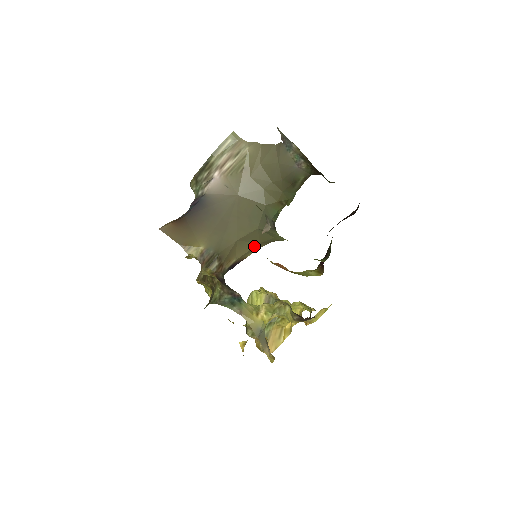
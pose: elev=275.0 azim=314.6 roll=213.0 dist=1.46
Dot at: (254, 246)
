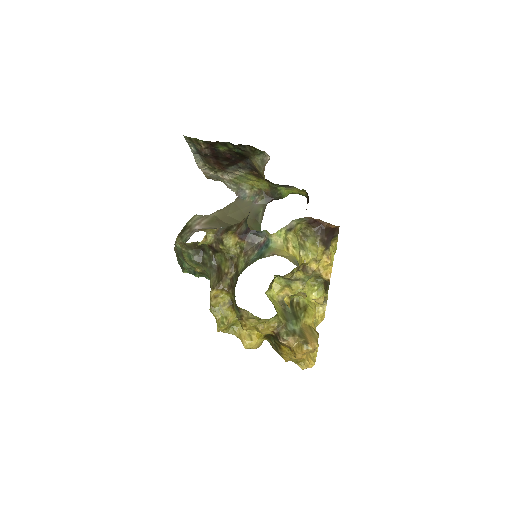
Dot at: occluded
